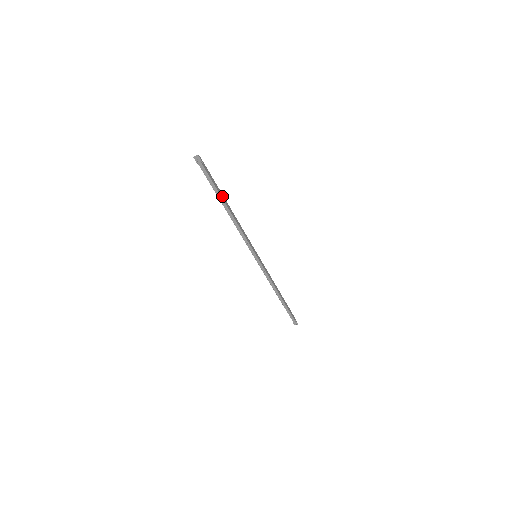
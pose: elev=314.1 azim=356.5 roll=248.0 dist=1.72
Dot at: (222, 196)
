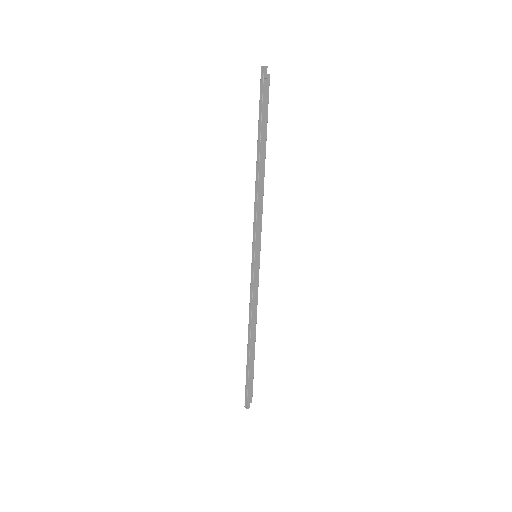
Dot at: (264, 140)
